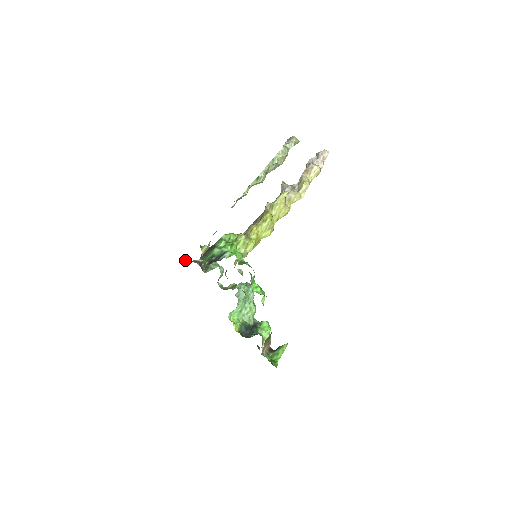
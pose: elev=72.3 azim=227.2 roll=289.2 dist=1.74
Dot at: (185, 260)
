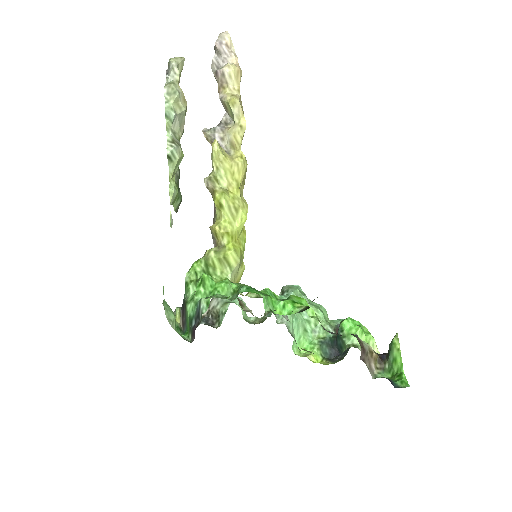
Dot at: occluded
